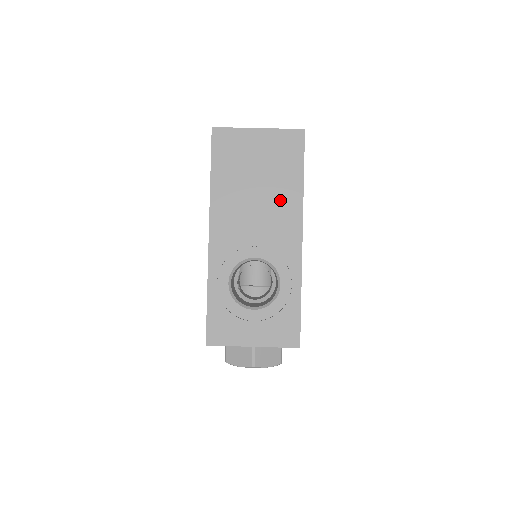
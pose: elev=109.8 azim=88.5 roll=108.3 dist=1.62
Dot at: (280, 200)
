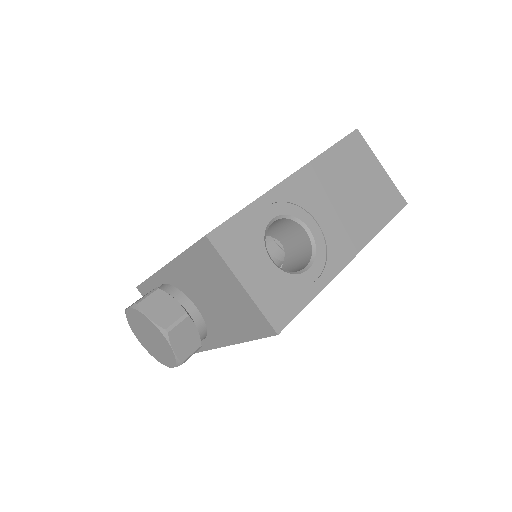
Dot at: (359, 218)
